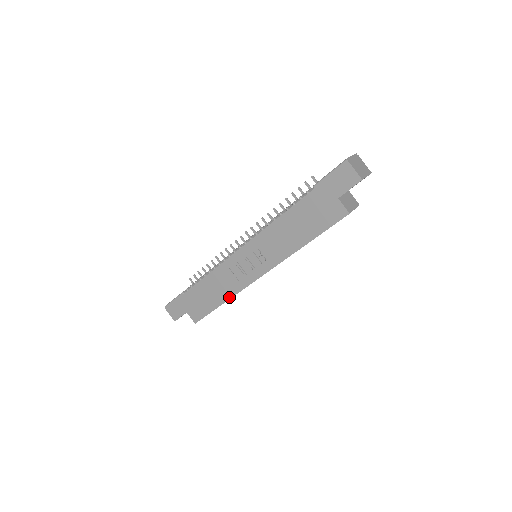
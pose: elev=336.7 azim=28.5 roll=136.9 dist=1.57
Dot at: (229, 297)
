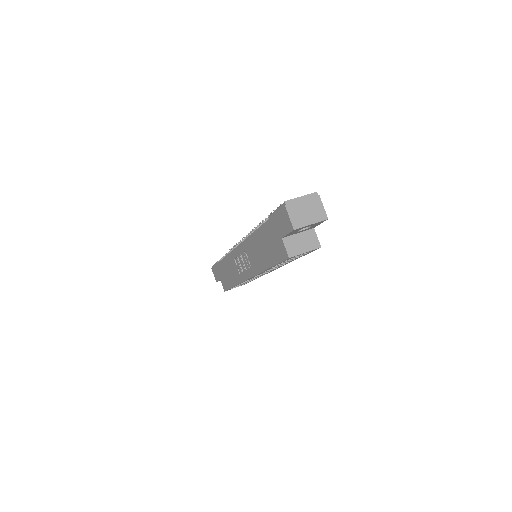
Dot at: (236, 283)
